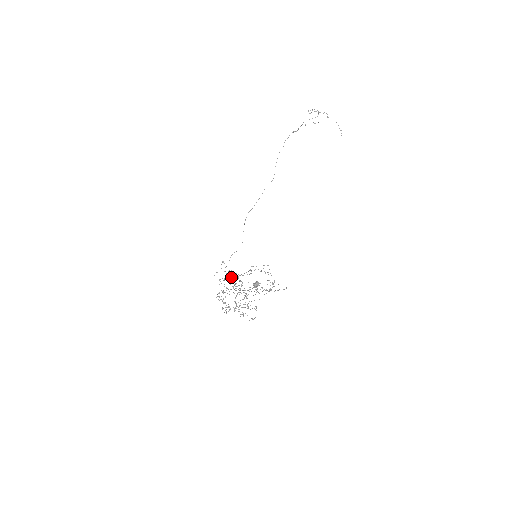
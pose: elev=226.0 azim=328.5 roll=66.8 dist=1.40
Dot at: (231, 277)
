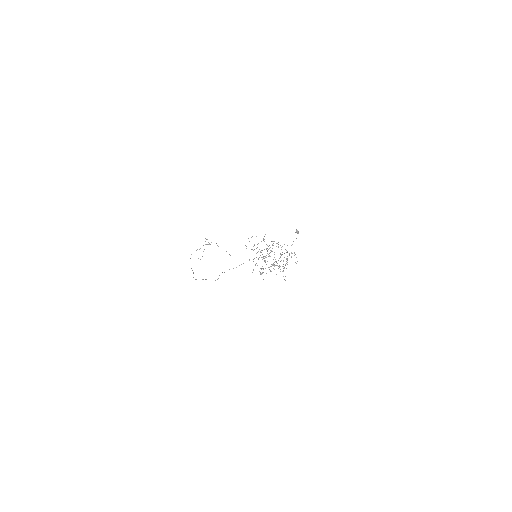
Dot at: occluded
